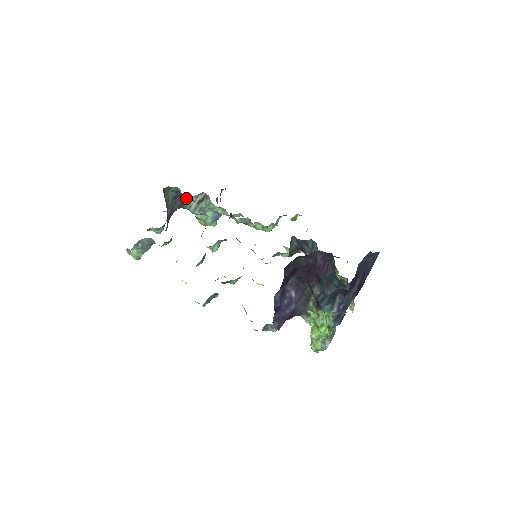
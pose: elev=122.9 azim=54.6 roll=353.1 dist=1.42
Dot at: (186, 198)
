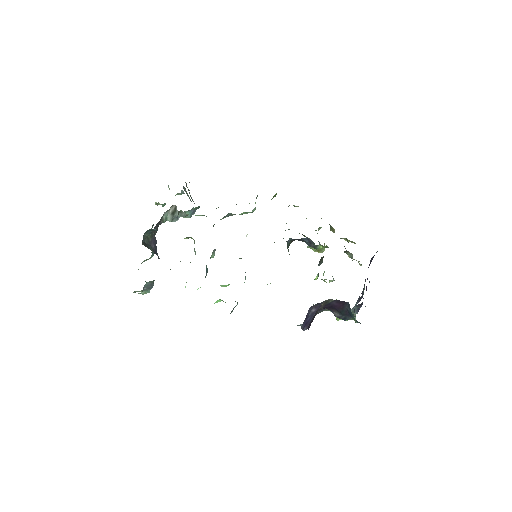
Dot at: (160, 220)
